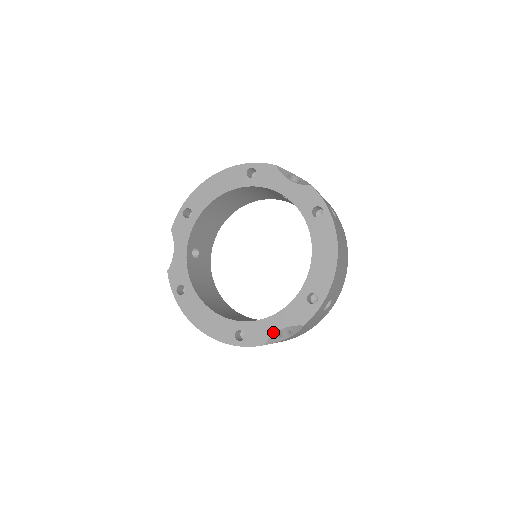
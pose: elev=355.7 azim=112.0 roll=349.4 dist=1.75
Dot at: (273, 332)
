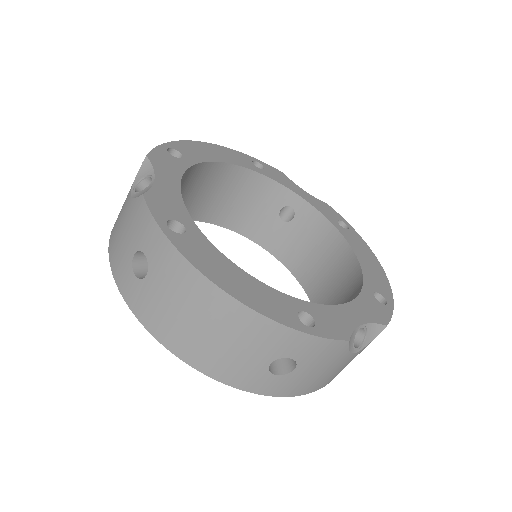
Dot at: (354, 325)
